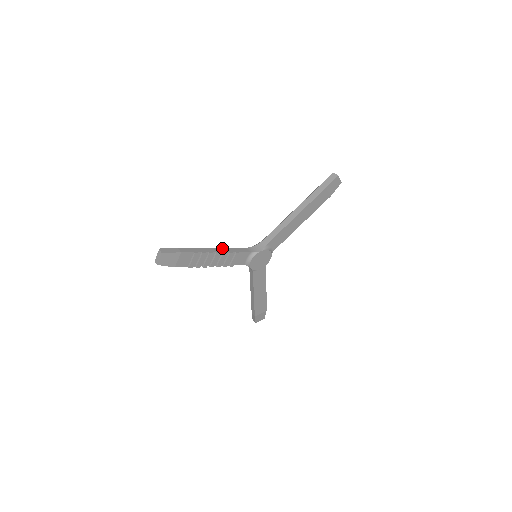
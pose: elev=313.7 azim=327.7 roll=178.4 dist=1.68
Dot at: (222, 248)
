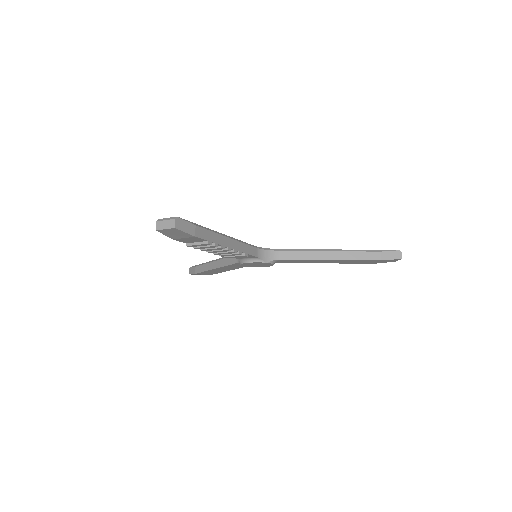
Dot at: (236, 241)
